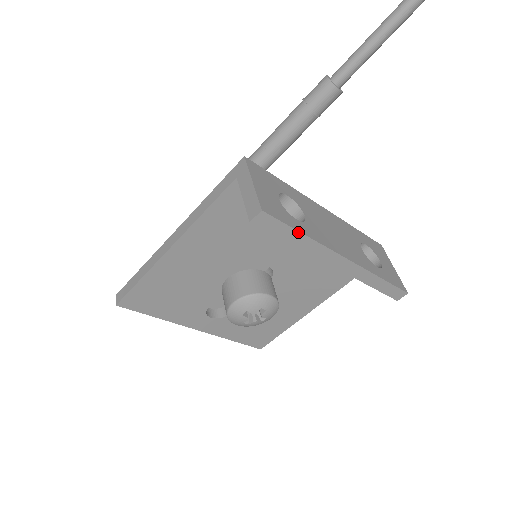
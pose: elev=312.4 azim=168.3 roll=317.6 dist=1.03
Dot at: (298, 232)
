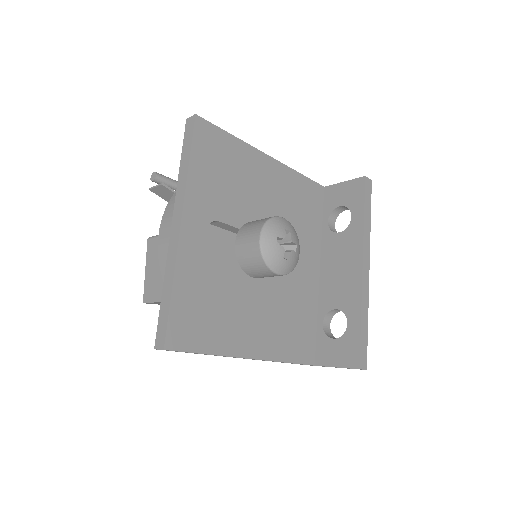
Dot at: (370, 214)
